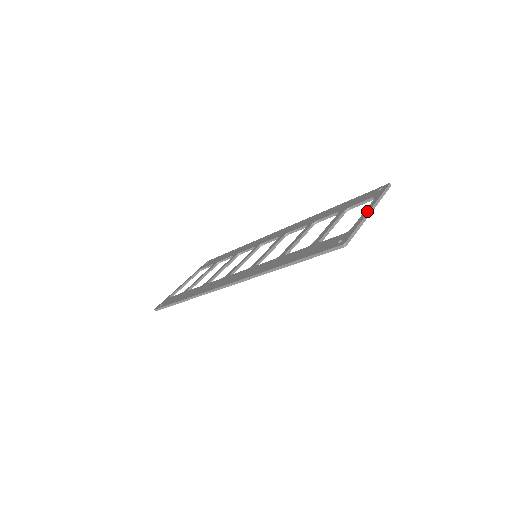
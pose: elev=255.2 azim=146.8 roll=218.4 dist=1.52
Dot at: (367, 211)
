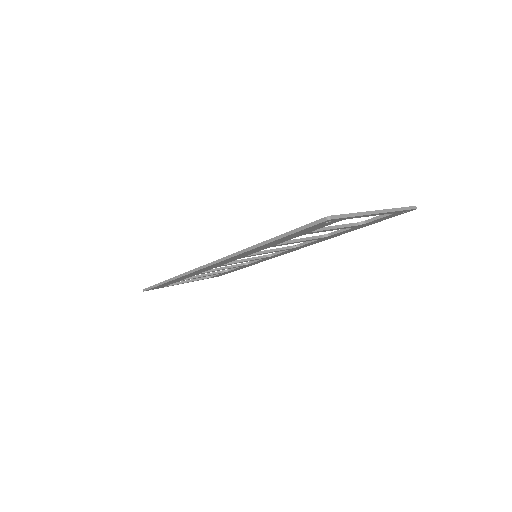
Dot at: occluded
